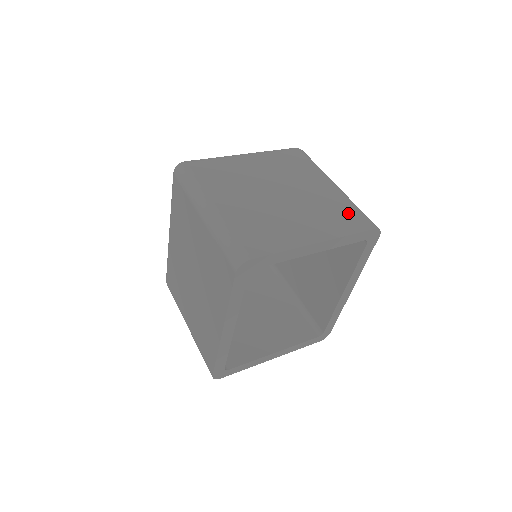
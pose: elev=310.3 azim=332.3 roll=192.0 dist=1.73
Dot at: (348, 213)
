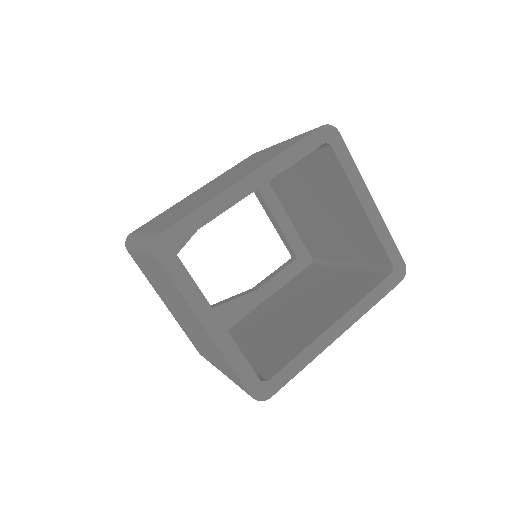
Dot at: occluded
